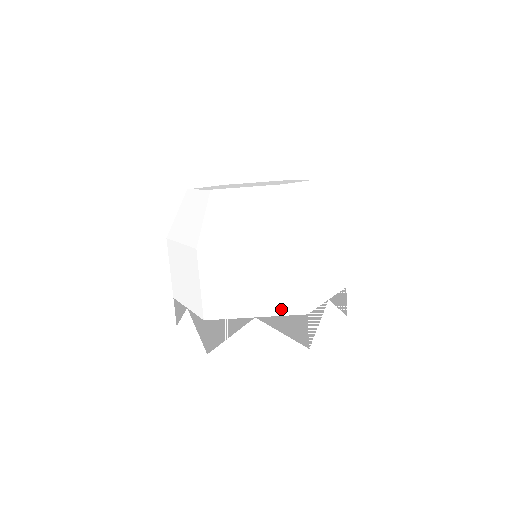
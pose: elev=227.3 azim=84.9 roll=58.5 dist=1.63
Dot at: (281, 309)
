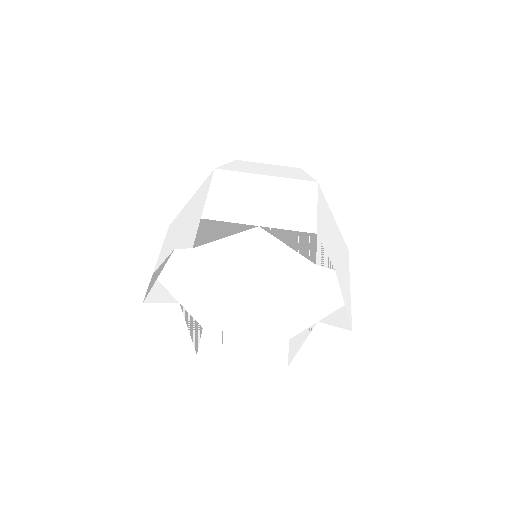
Dot at: (289, 224)
